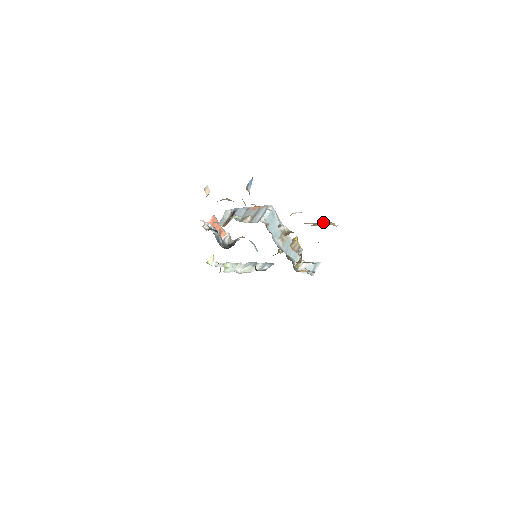
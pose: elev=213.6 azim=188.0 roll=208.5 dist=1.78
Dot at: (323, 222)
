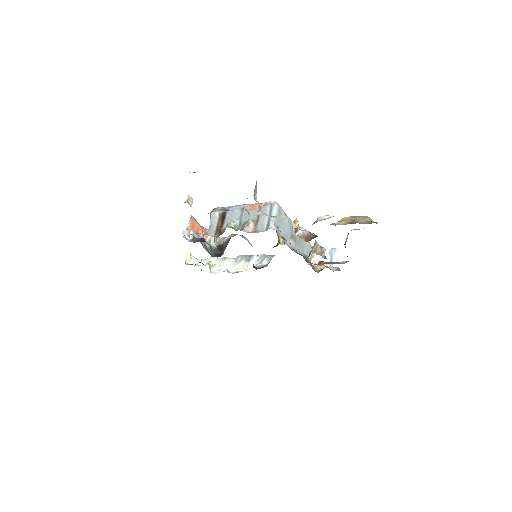
Dot at: (356, 219)
